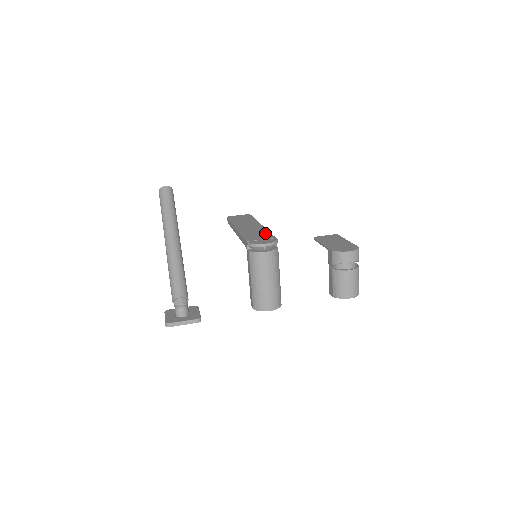
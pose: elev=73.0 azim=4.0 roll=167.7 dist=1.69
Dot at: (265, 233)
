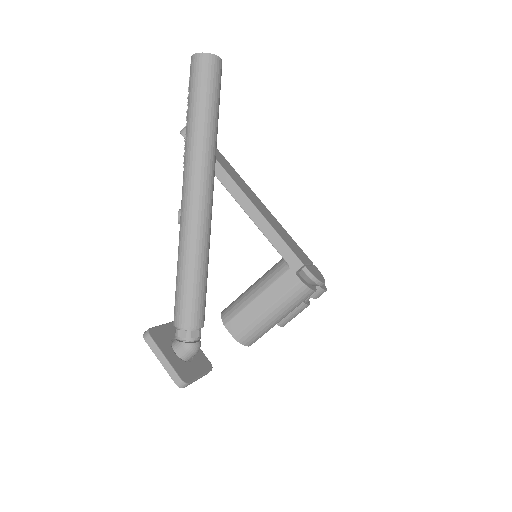
Dot at: (292, 239)
